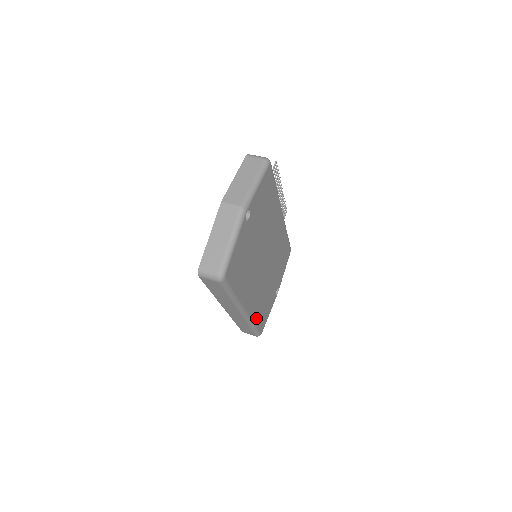
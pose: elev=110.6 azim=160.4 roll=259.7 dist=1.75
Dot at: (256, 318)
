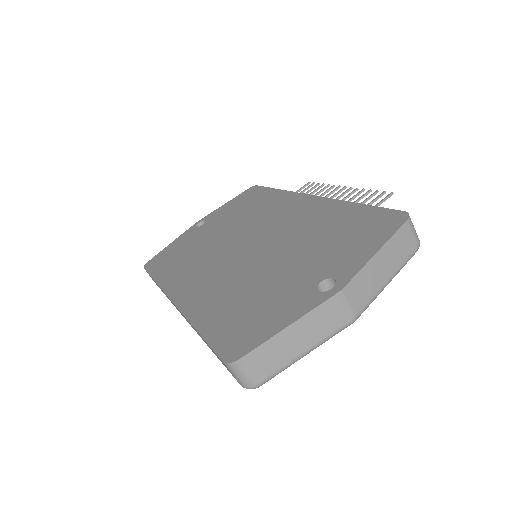
Dot at: occluded
